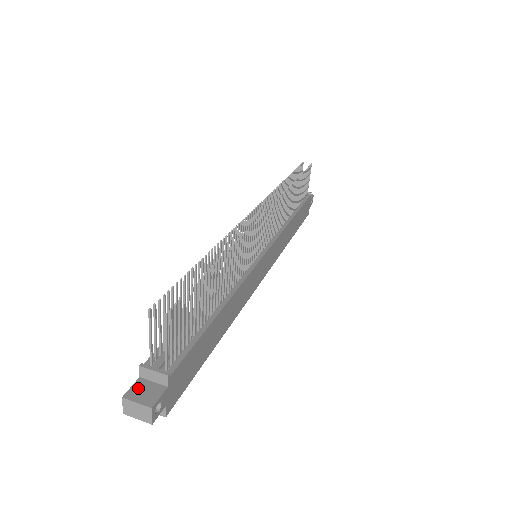
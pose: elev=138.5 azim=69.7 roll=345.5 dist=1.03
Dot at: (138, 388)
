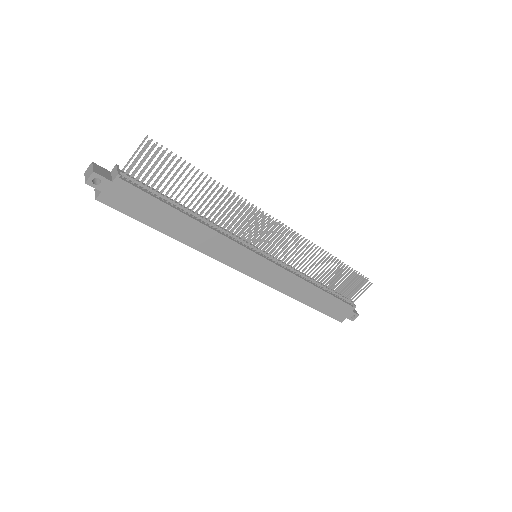
Dot at: (103, 169)
